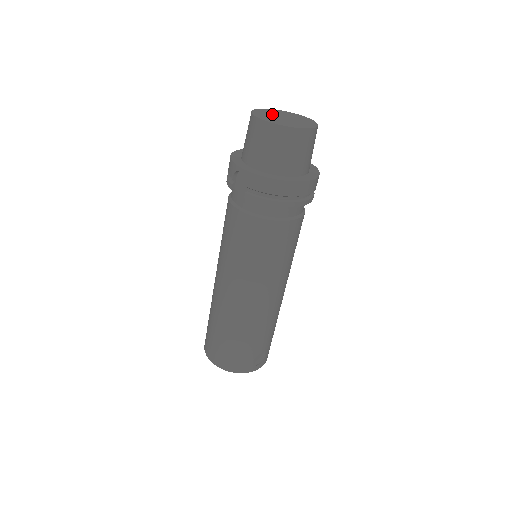
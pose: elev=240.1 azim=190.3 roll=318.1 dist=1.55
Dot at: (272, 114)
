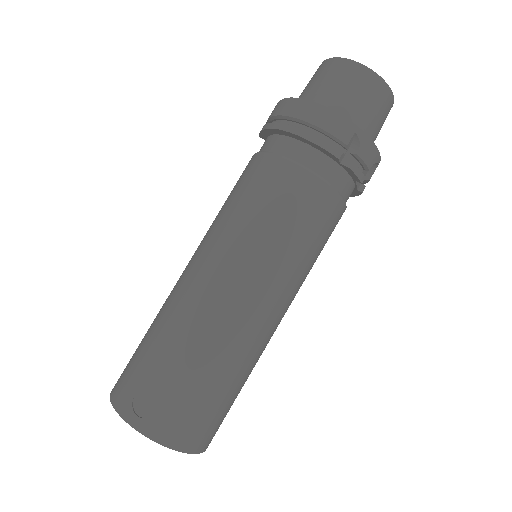
Dot at: occluded
